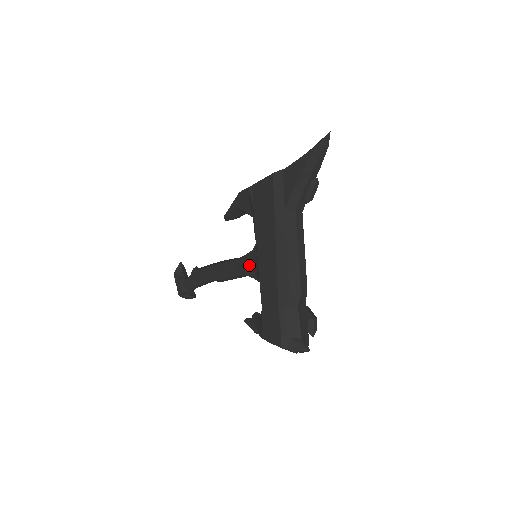
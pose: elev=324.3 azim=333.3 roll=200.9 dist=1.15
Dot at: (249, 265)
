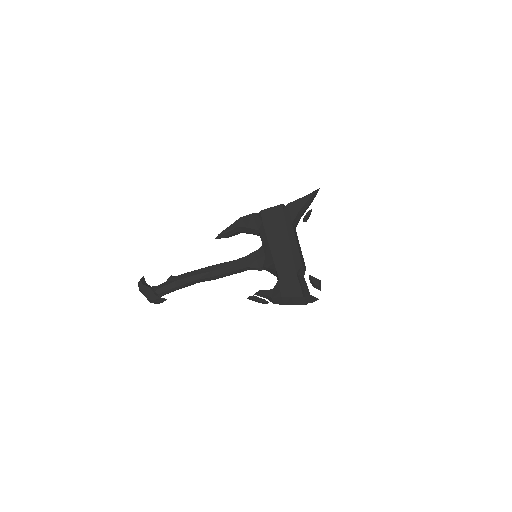
Dot at: (253, 260)
